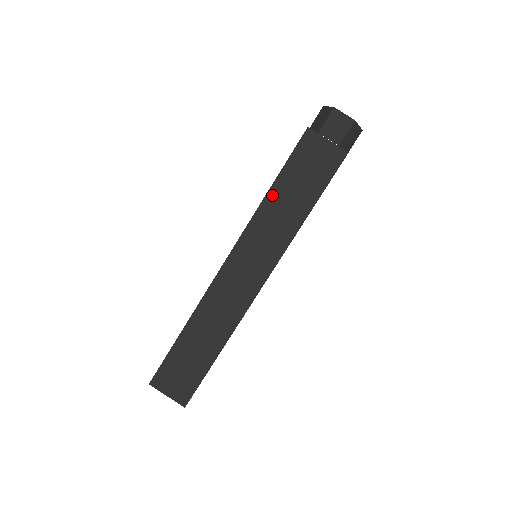
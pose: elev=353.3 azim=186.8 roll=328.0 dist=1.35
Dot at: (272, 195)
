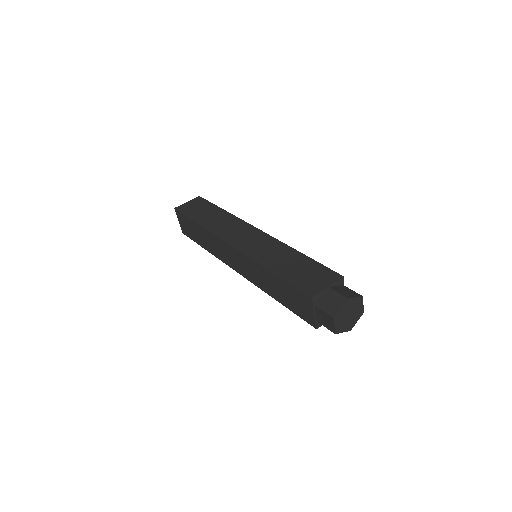
Dot at: (270, 274)
